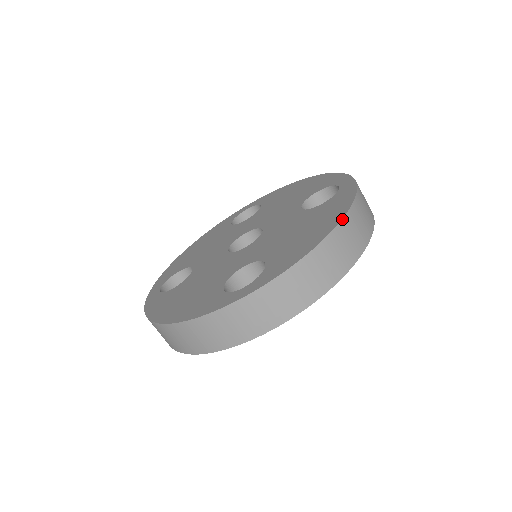
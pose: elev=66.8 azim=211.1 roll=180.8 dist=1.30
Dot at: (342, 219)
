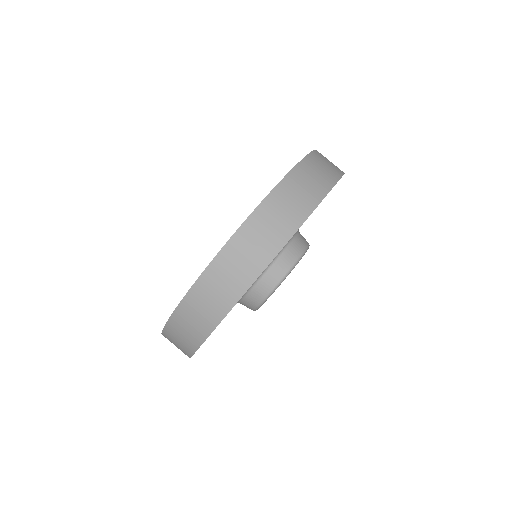
Dot at: occluded
